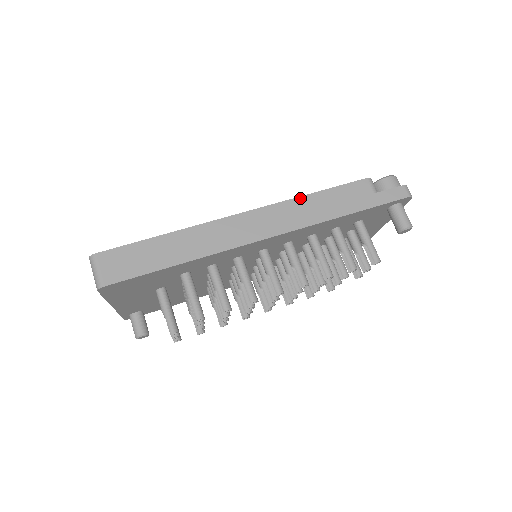
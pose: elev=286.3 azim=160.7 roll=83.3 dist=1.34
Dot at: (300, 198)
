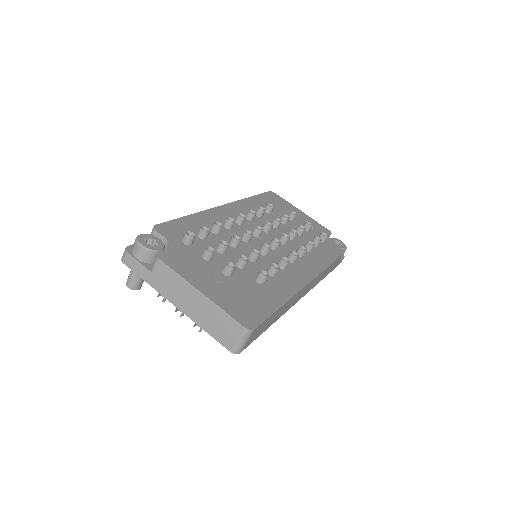
Dot at: occluded
